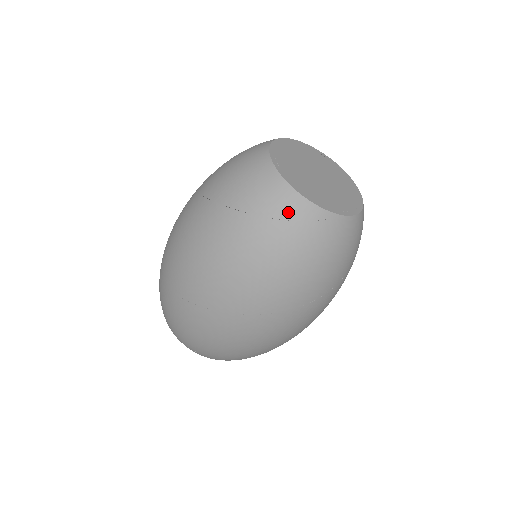
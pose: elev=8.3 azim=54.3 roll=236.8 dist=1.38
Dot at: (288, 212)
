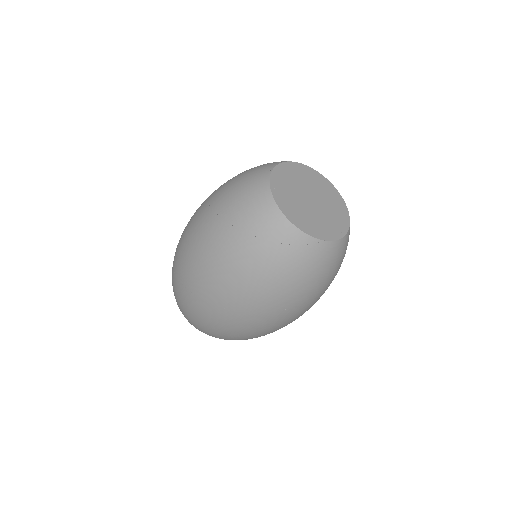
Dot at: (278, 236)
